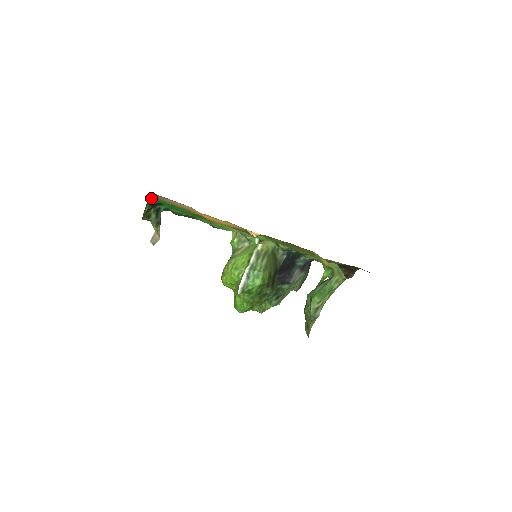
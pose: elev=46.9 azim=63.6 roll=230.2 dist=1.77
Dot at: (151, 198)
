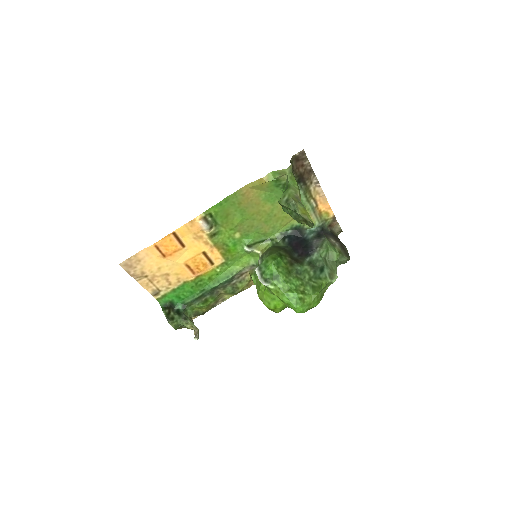
Dot at: (159, 303)
